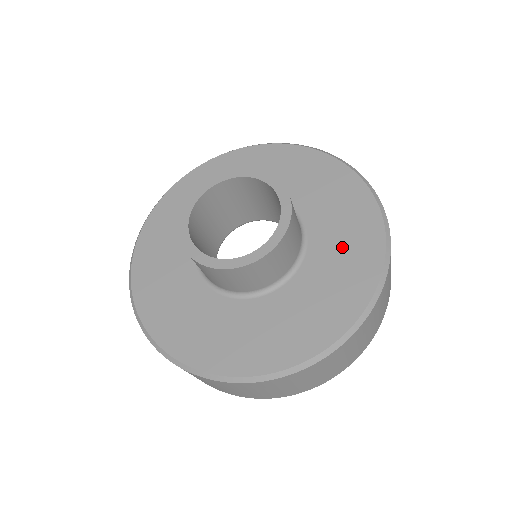
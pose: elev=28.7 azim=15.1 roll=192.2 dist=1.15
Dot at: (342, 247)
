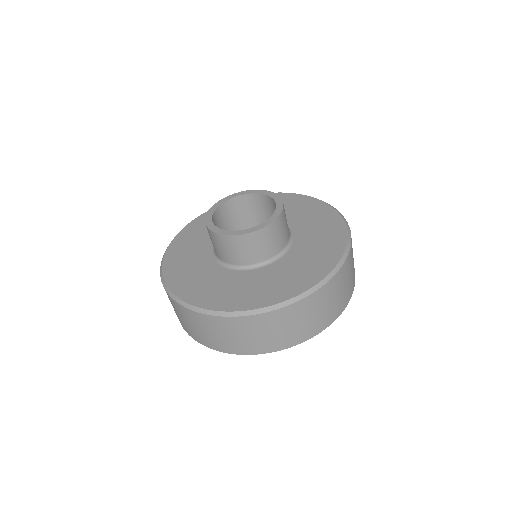
Dot at: (296, 269)
